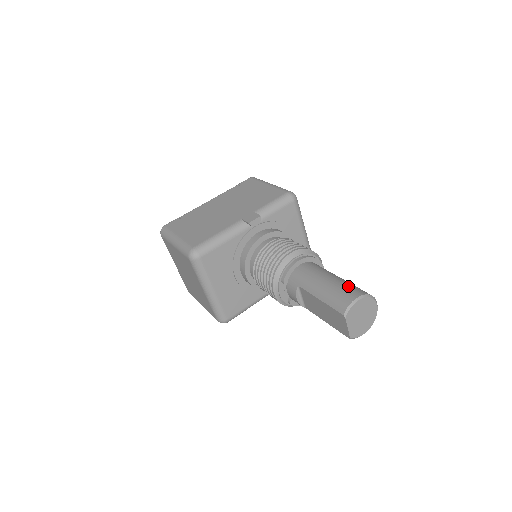
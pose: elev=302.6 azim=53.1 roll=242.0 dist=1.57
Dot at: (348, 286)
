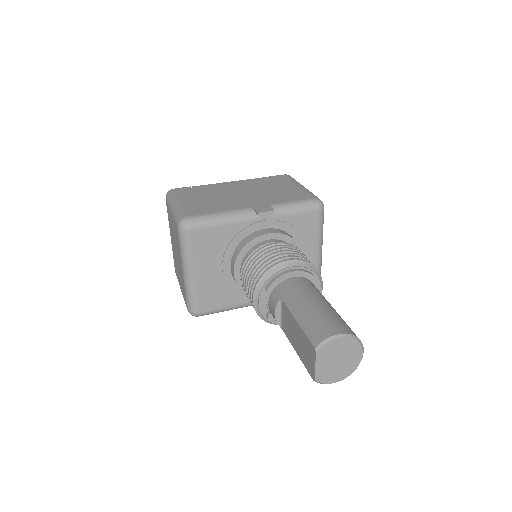
Dot at: (336, 318)
